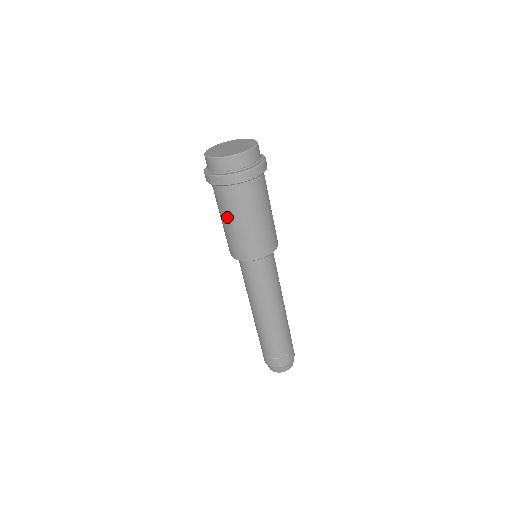
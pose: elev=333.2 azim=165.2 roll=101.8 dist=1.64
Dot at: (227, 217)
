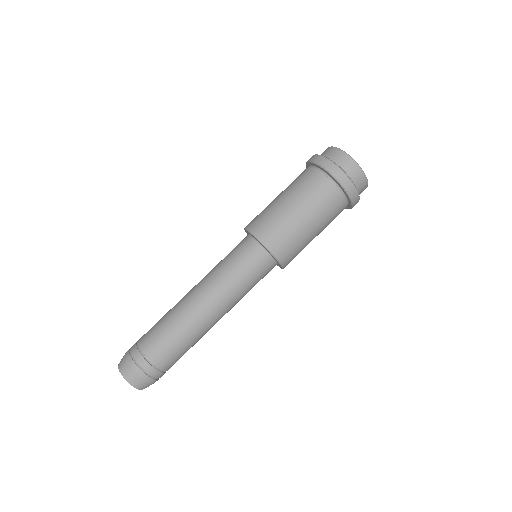
Dot at: (293, 196)
